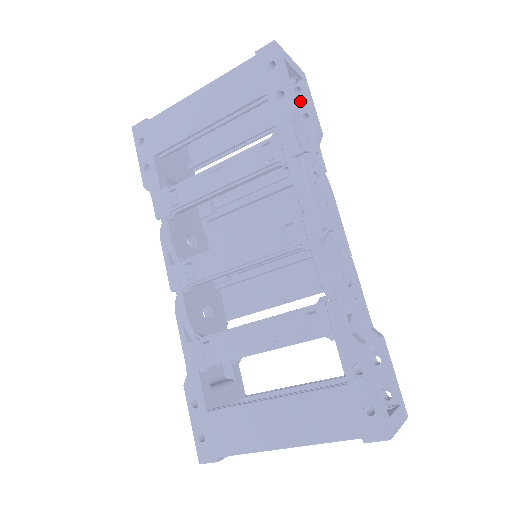
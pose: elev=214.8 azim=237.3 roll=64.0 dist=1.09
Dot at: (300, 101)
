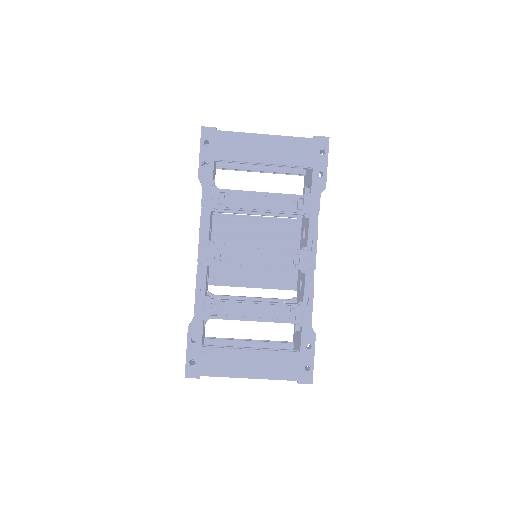
Dot at: occluded
